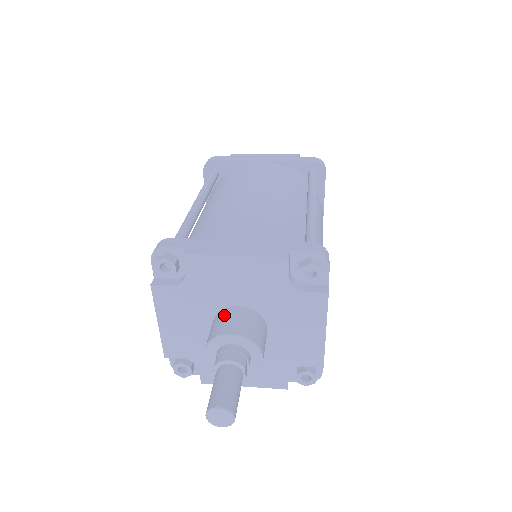
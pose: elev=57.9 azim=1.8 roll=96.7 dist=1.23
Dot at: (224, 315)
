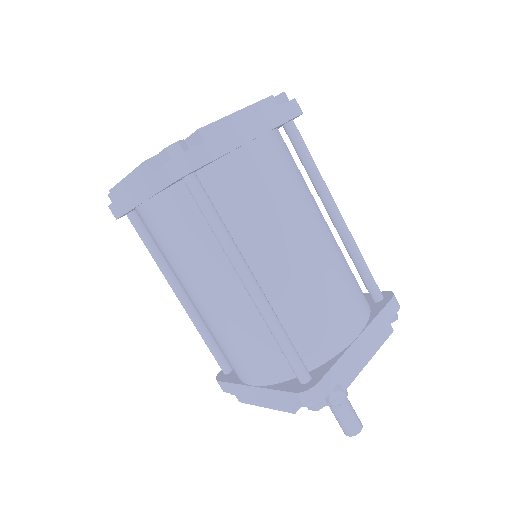
Dot at: occluded
